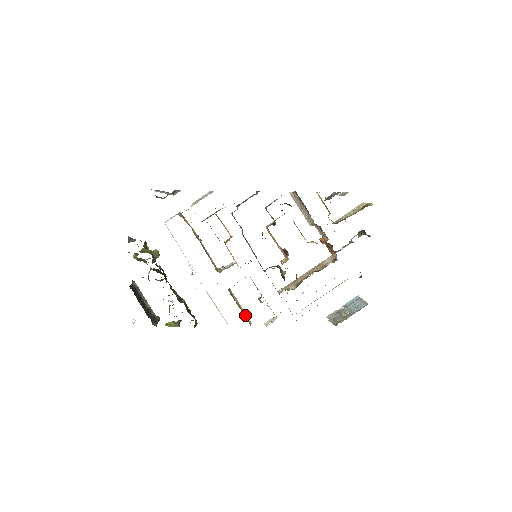
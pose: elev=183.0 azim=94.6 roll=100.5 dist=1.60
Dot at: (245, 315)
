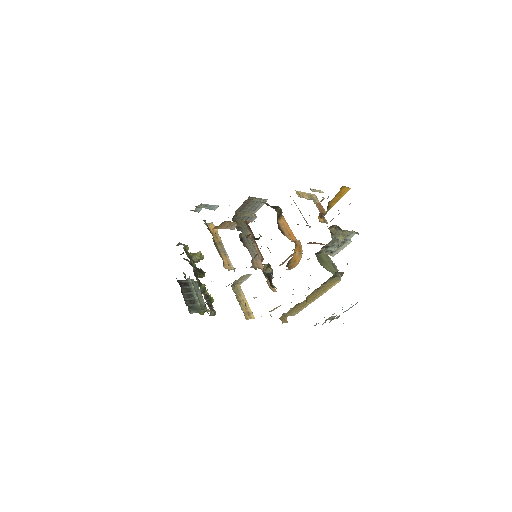
Dot at: (248, 310)
